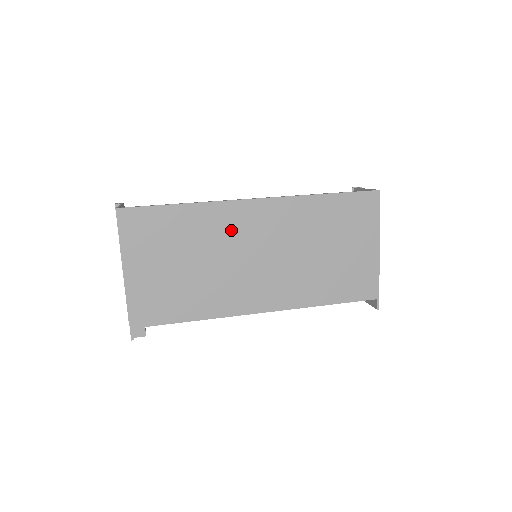
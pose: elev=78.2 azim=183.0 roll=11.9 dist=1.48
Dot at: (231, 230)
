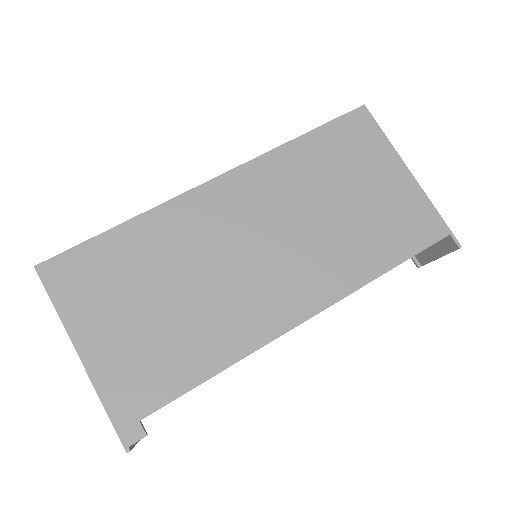
Dot at: (202, 229)
